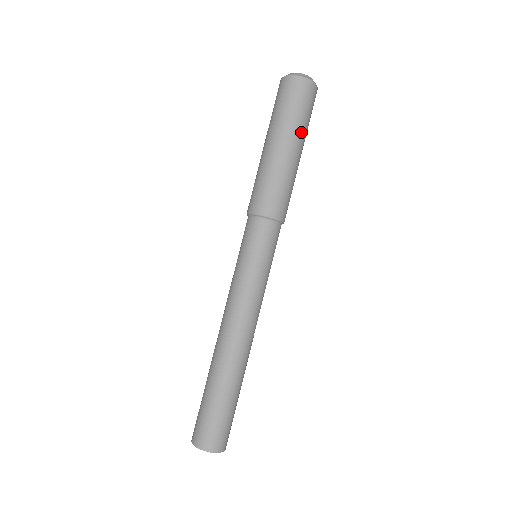
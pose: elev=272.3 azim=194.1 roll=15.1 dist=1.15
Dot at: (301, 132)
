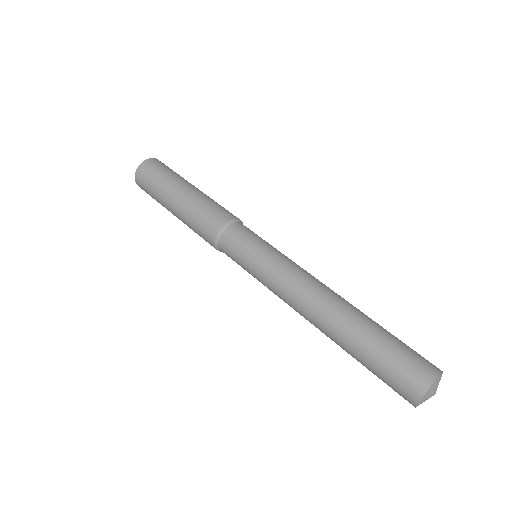
Dot at: (177, 179)
